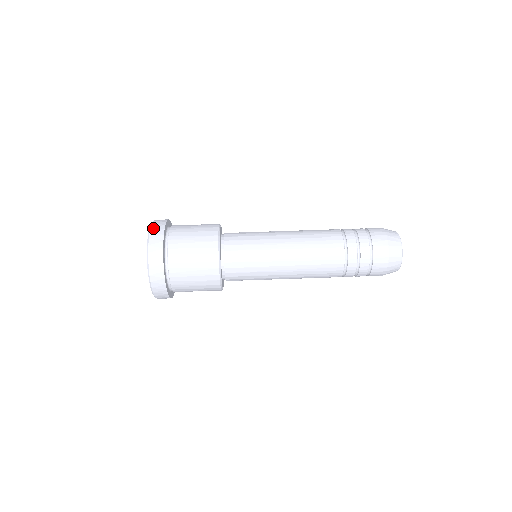
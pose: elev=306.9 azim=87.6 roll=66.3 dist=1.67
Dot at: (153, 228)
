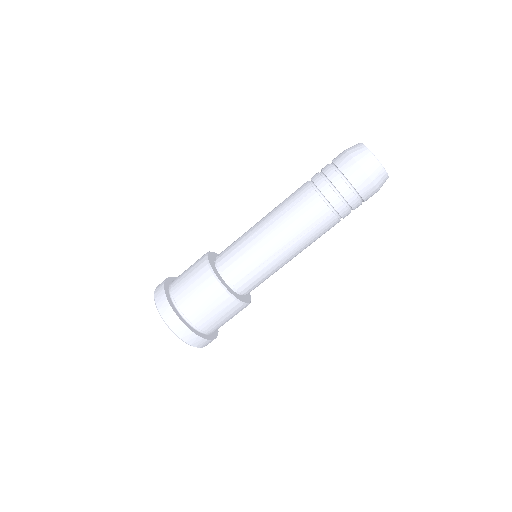
Dot at: (183, 338)
